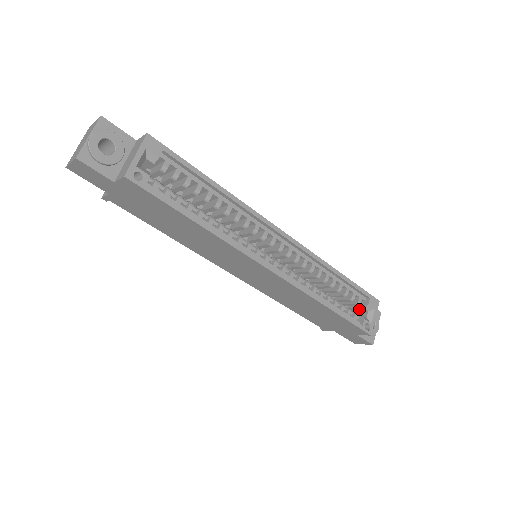
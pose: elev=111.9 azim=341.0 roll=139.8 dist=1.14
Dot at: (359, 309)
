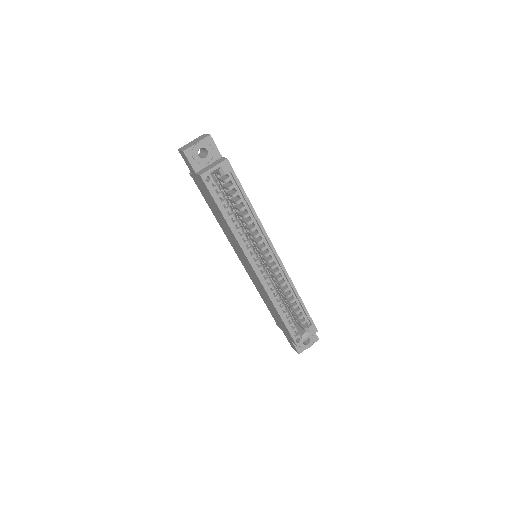
Dot at: (302, 327)
